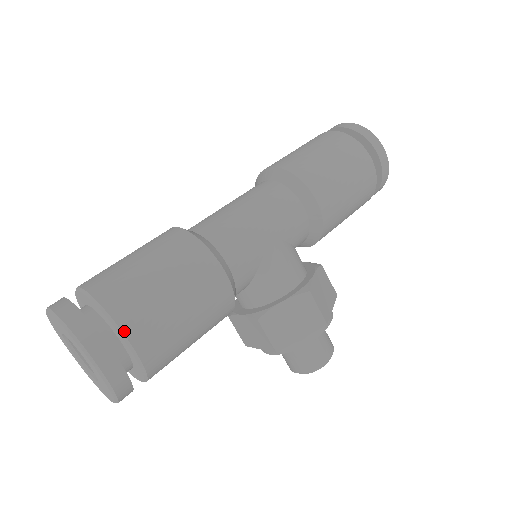
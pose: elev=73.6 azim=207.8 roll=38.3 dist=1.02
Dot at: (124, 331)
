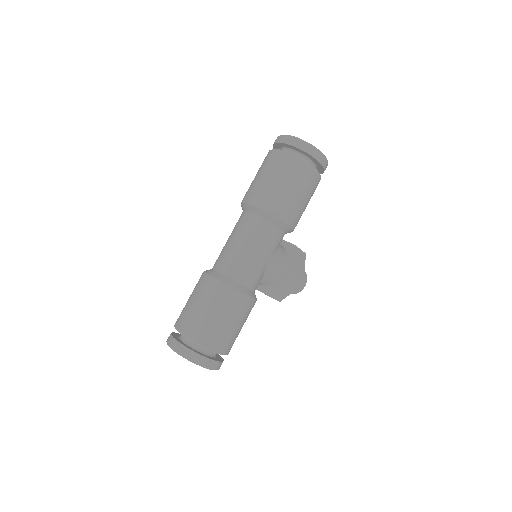
Dot at: (217, 351)
